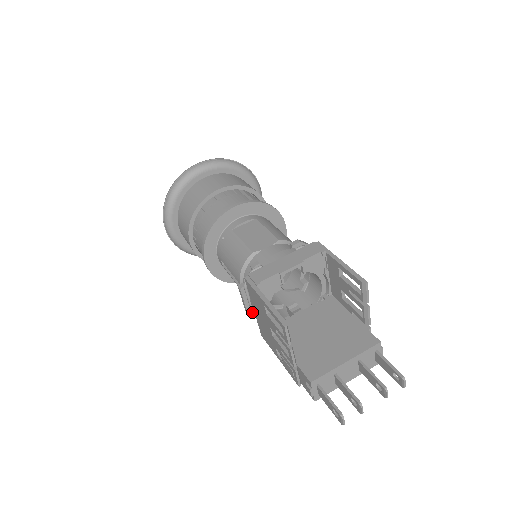
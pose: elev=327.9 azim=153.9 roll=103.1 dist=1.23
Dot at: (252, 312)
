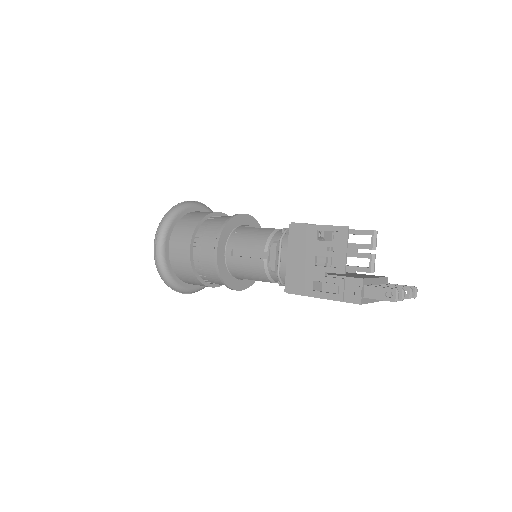
Dot at: (279, 269)
